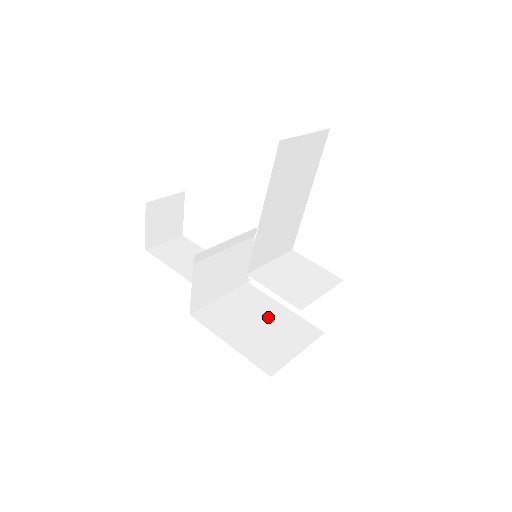
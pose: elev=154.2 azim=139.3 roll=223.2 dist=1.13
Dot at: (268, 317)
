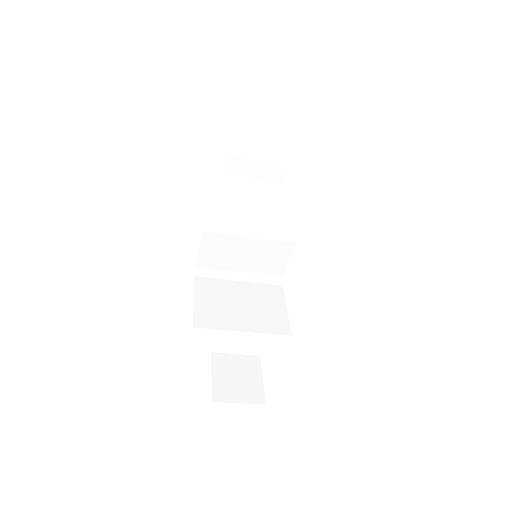
Dot at: occluded
